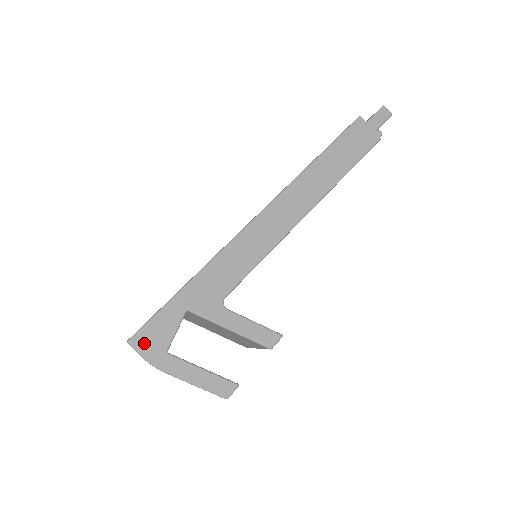
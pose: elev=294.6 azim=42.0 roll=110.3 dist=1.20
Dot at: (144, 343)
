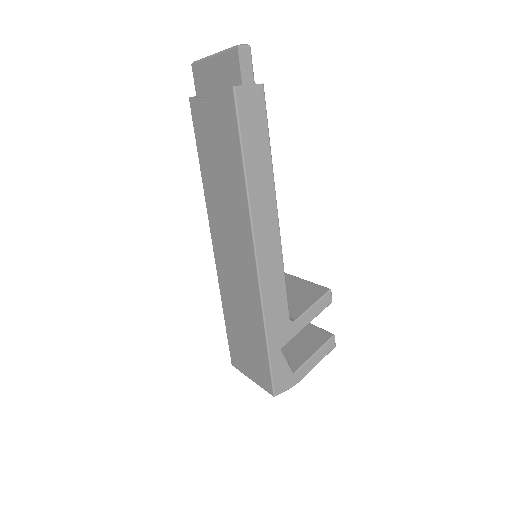
Dot at: (281, 387)
